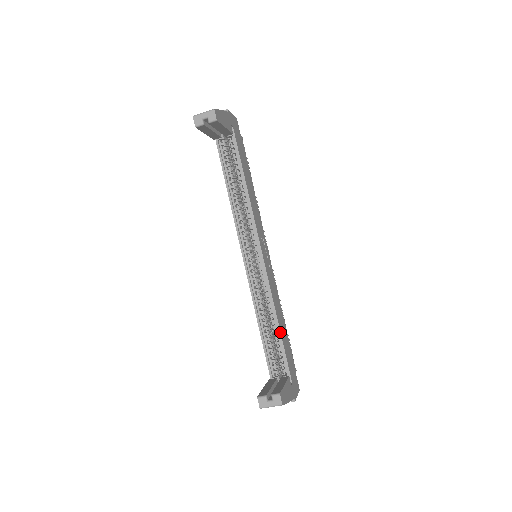
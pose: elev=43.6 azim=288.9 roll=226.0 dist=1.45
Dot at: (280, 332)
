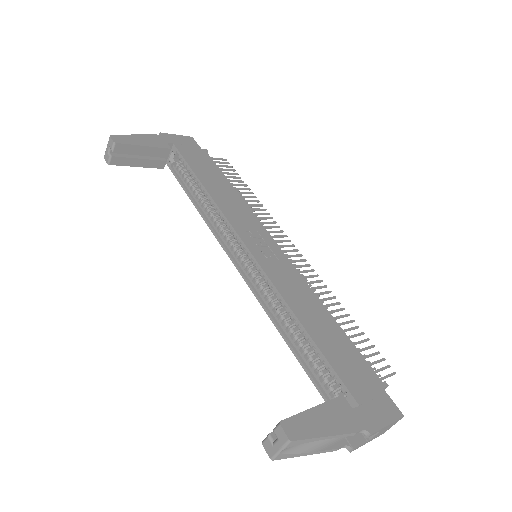
Dot at: (308, 334)
